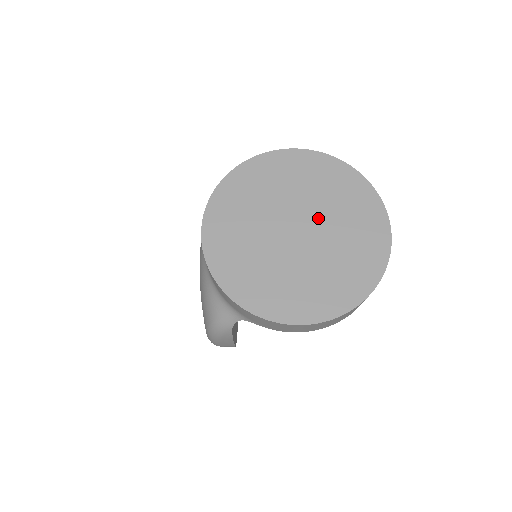
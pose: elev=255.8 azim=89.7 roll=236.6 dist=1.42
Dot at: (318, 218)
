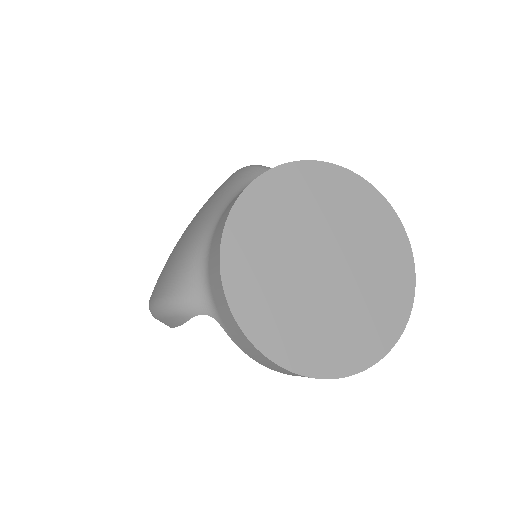
Dot at: (352, 266)
